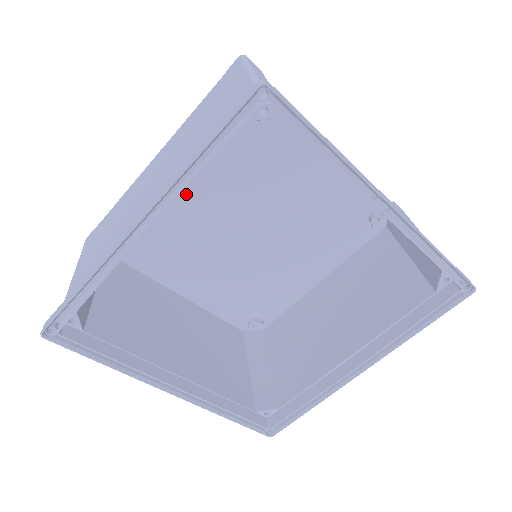
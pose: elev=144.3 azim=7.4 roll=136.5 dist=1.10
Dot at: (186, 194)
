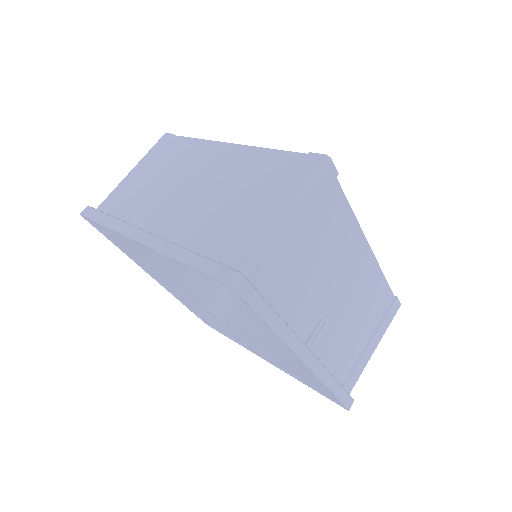
Dot at: occluded
